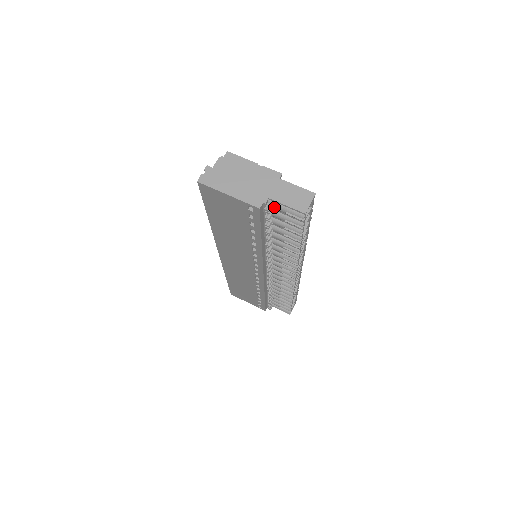
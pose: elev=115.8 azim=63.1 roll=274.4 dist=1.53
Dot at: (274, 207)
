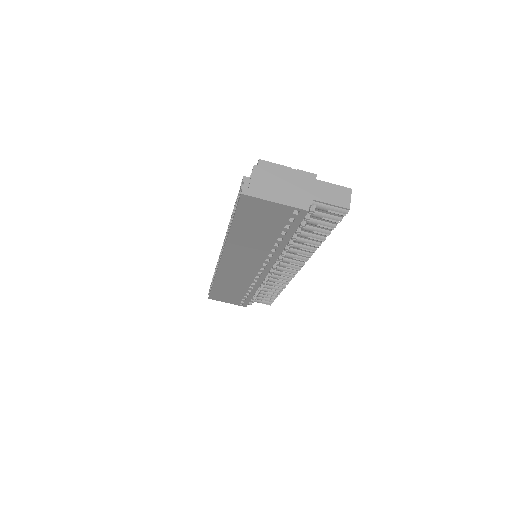
Dot at: (317, 207)
